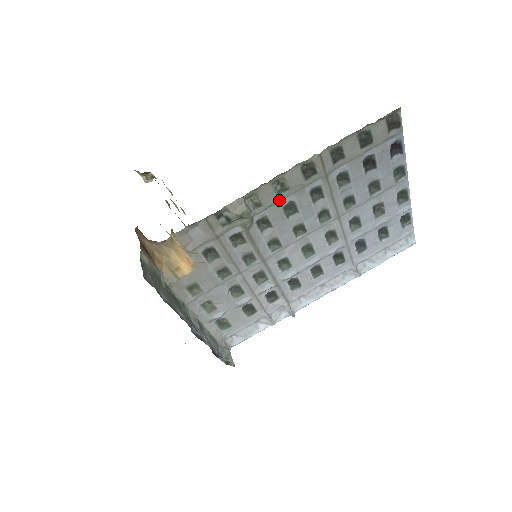
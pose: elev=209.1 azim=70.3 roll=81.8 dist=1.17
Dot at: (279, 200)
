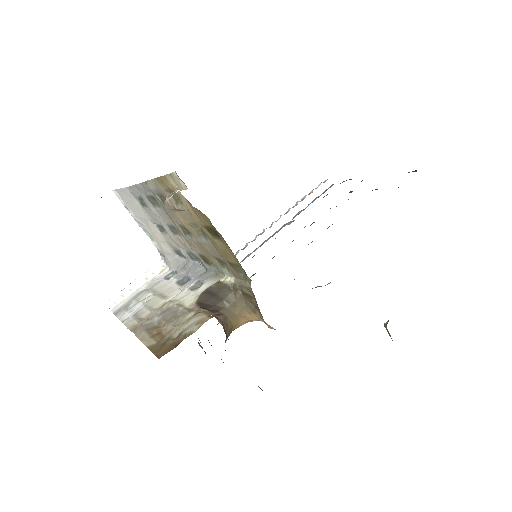
Dot at: occluded
